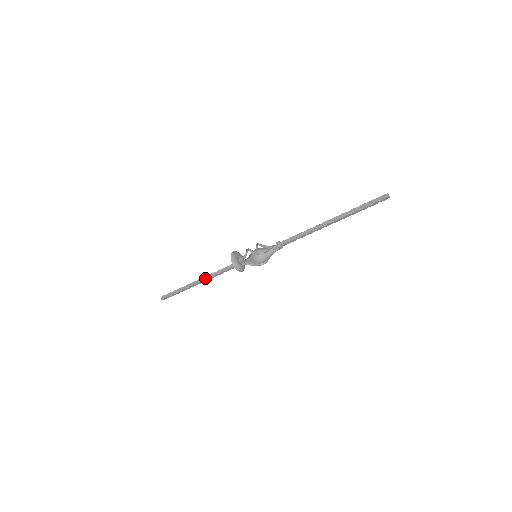
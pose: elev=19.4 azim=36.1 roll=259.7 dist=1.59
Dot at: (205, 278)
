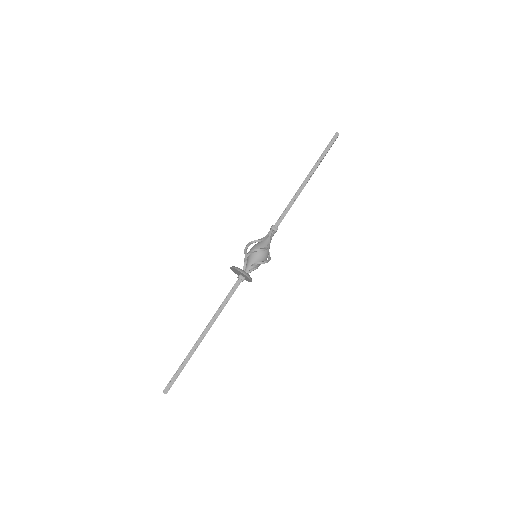
Dot at: (213, 321)
